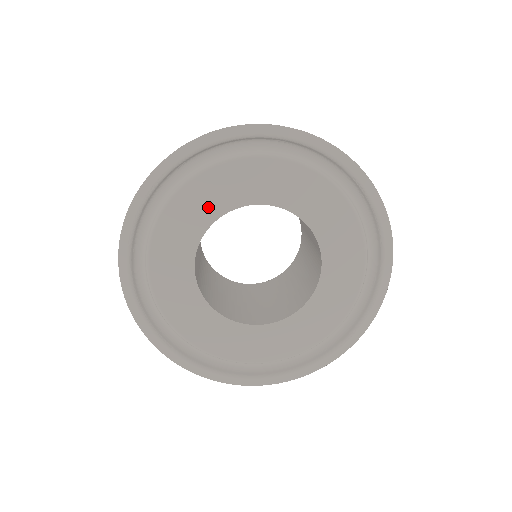
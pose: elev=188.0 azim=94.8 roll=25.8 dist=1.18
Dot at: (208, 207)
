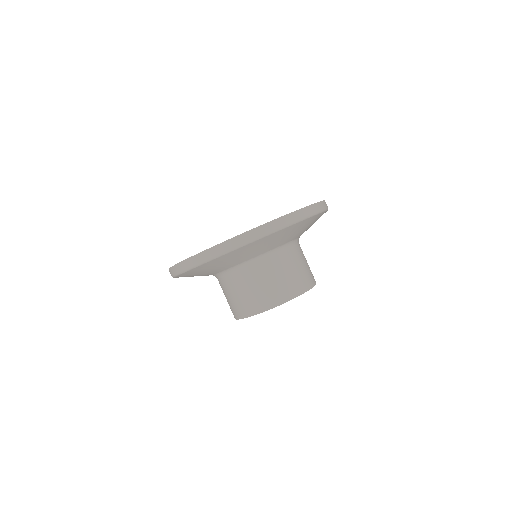
Dot at: occluded
